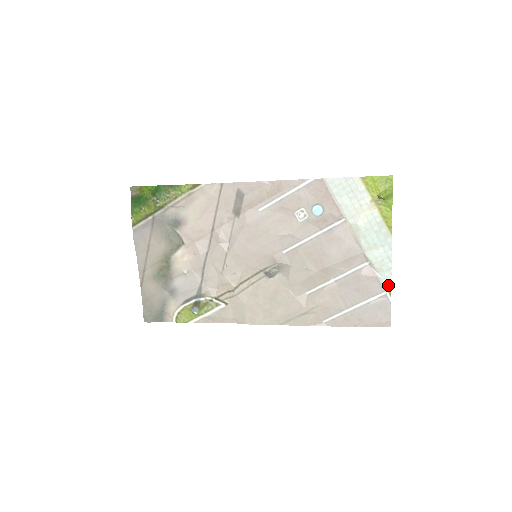
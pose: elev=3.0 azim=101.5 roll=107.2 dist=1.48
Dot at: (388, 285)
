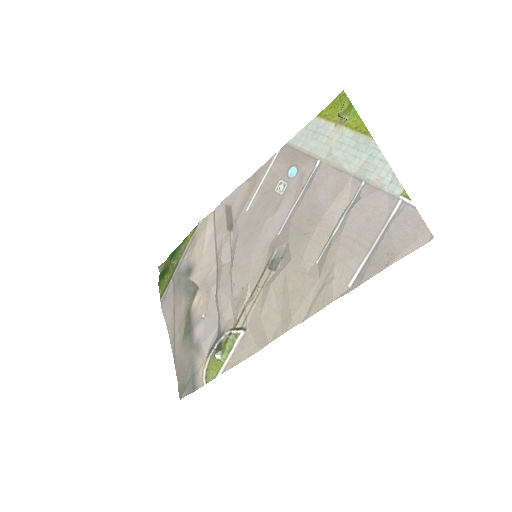
Dot at: (399, 189)
